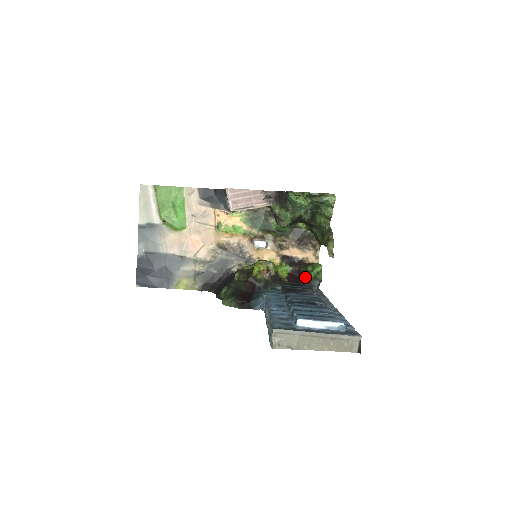
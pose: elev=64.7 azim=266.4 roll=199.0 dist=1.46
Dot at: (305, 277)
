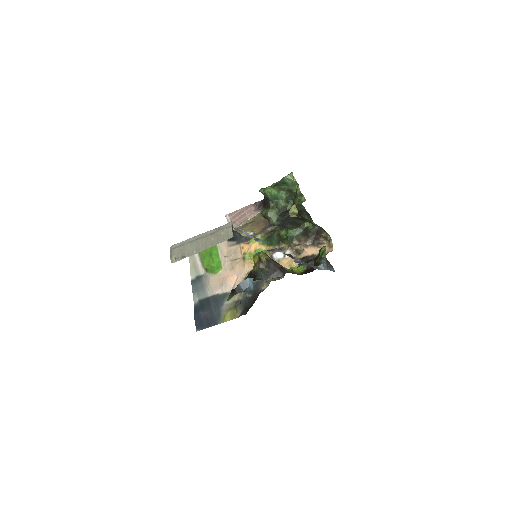
Dot at: (315, 264)
